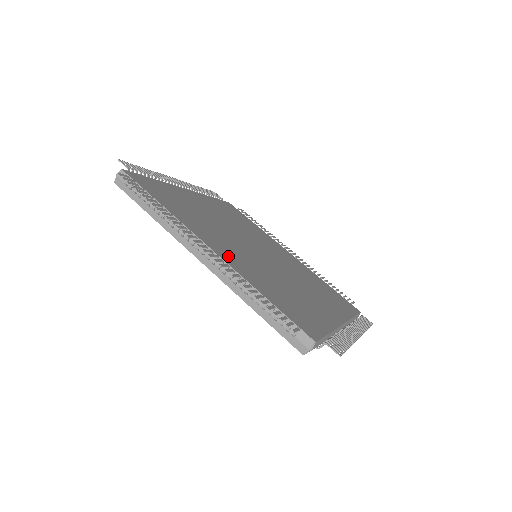
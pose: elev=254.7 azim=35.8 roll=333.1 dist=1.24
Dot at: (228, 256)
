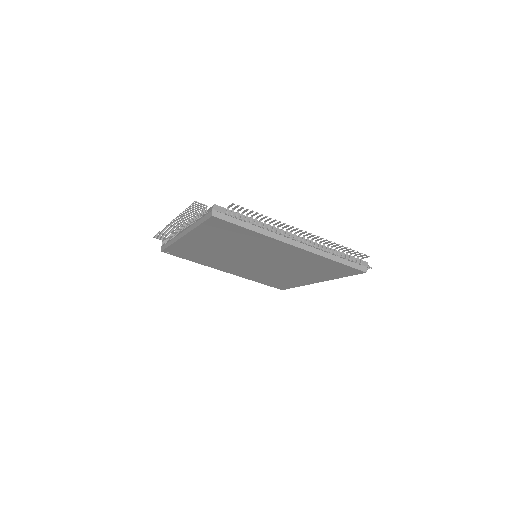
Dot at: occluded
